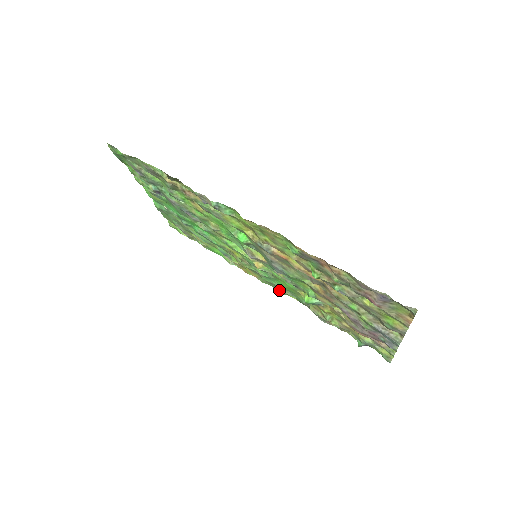
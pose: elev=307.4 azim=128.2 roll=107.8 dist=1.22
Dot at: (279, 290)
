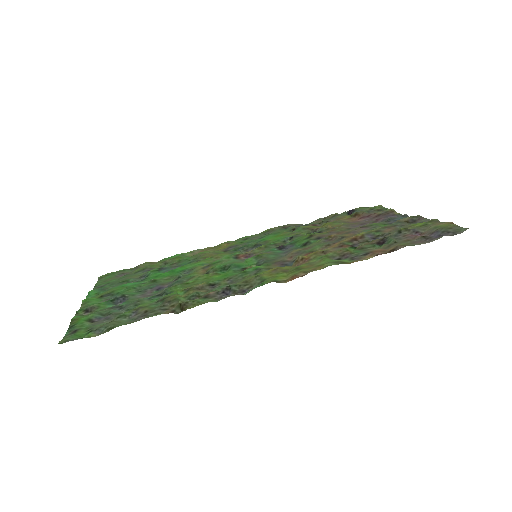
Dot at: (257, 236)
